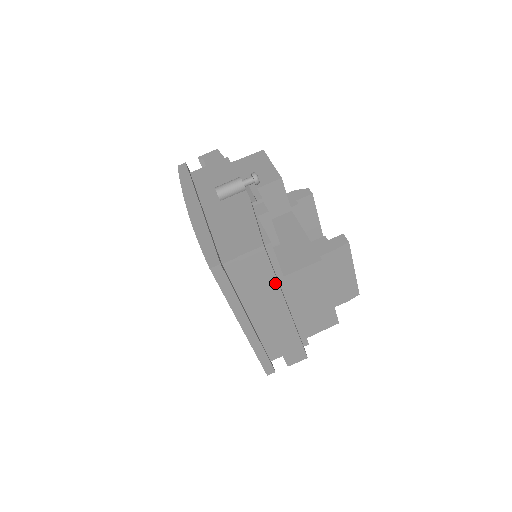
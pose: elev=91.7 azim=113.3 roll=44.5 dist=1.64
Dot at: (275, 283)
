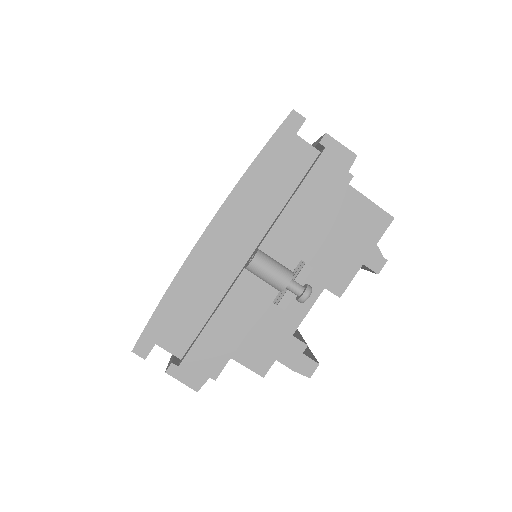
Dot at: occluded
